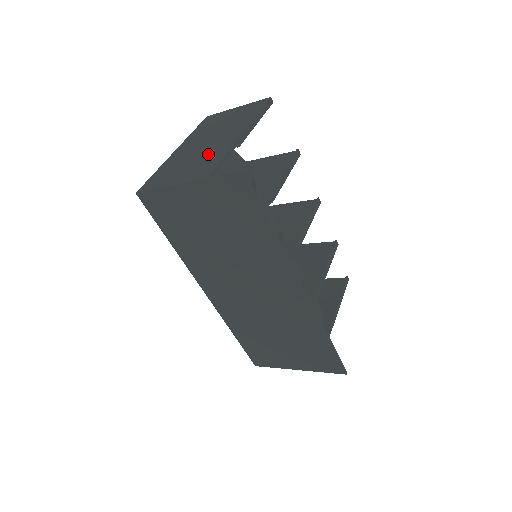
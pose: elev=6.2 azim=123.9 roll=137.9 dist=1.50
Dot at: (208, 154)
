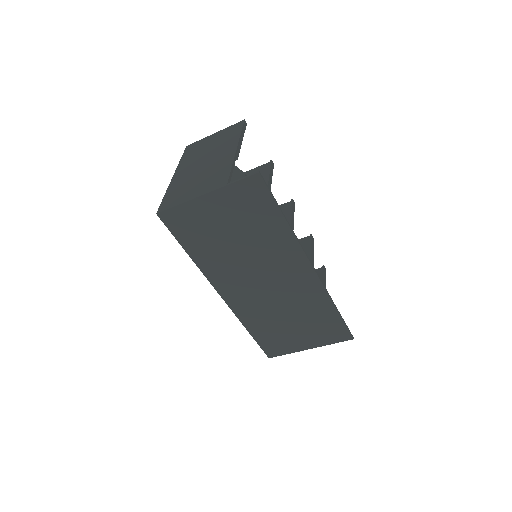
Dot at: (213, 170)
